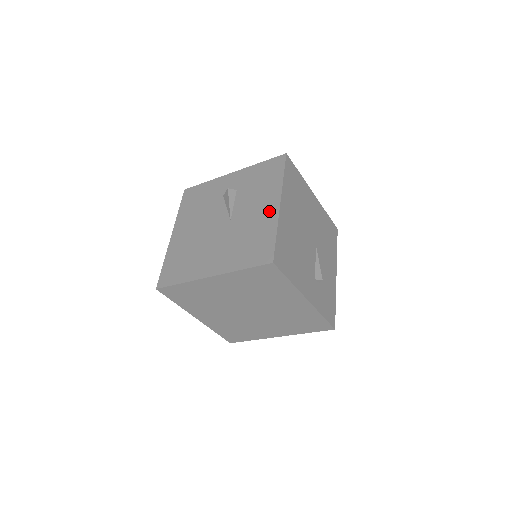
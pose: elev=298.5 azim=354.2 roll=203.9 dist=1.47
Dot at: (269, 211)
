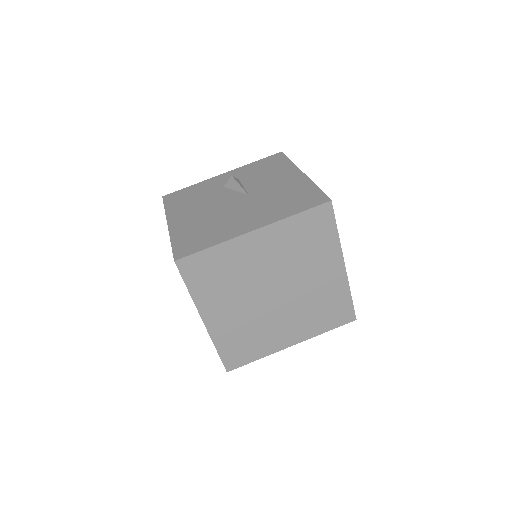
Dot at: (294, 179)
